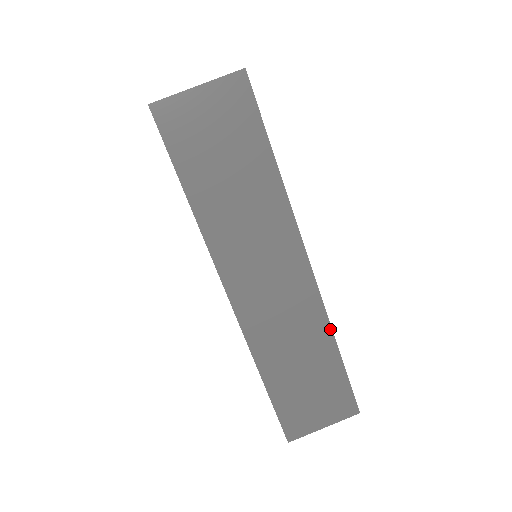
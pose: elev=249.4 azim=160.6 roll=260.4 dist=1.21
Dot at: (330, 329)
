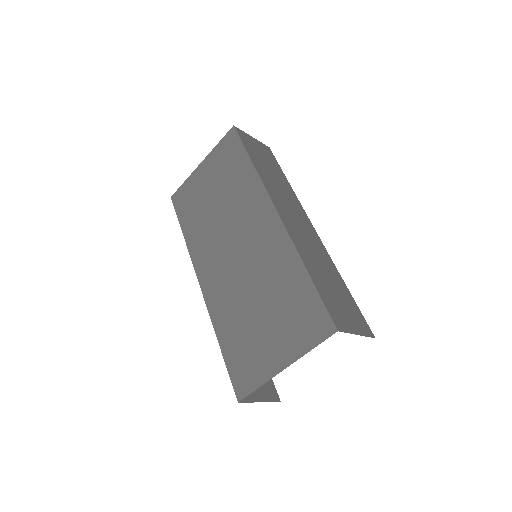
Dot at: (335, 266)
